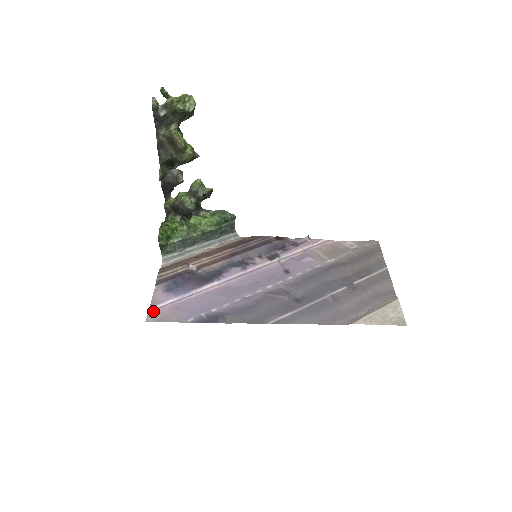
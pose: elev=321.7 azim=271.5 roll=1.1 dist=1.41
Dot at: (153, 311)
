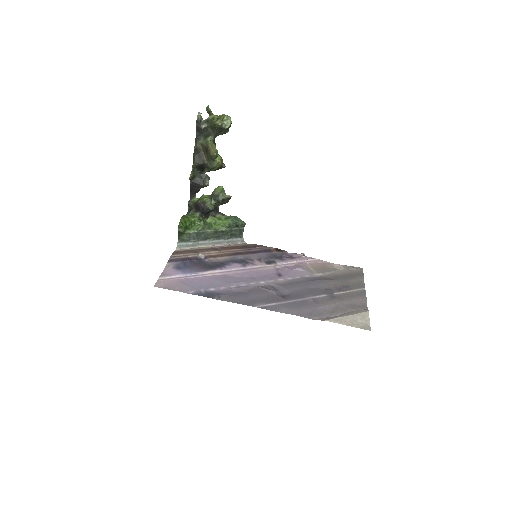
Dot at: (162, 280)
